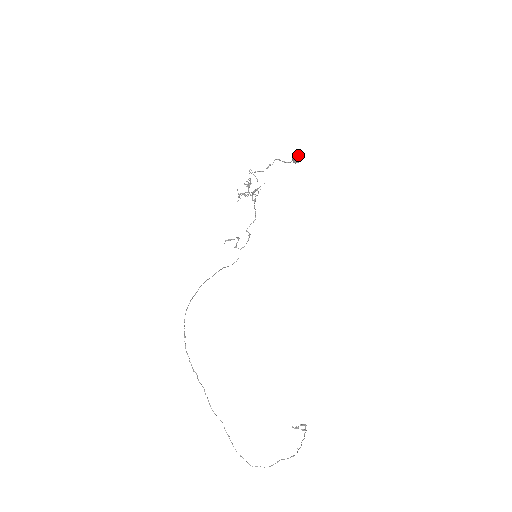
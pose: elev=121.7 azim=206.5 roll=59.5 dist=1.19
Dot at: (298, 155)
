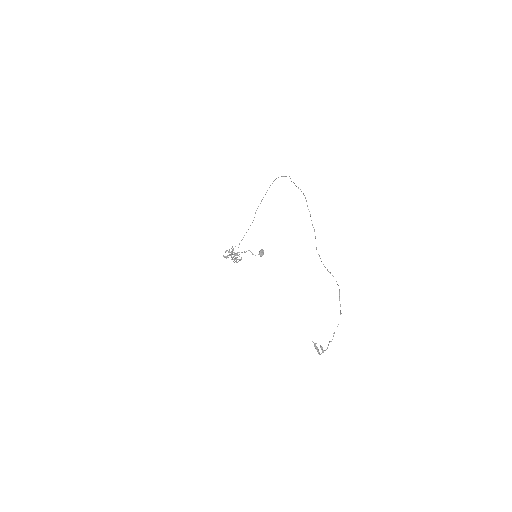
Dot at: occluded
